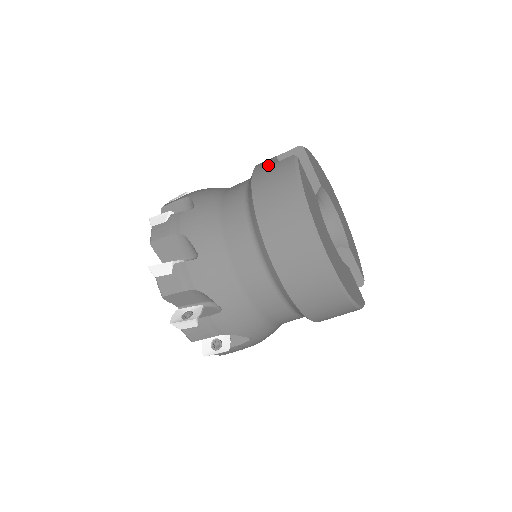
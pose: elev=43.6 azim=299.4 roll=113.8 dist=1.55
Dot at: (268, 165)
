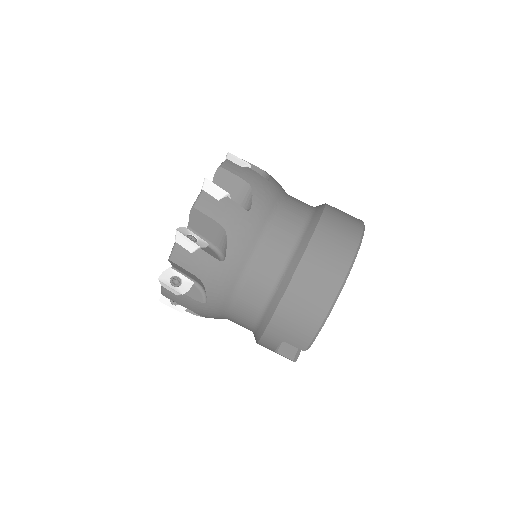
Dot at: occluded
